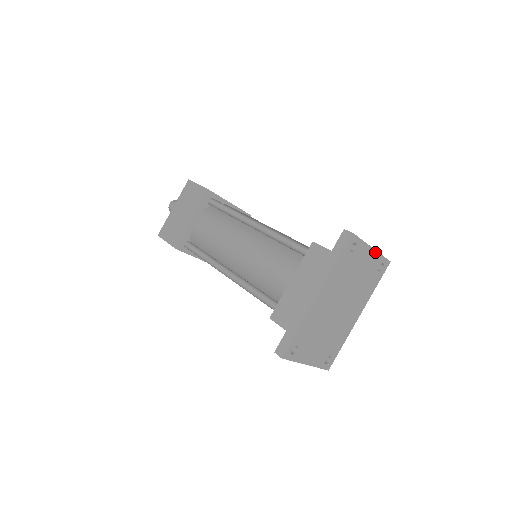
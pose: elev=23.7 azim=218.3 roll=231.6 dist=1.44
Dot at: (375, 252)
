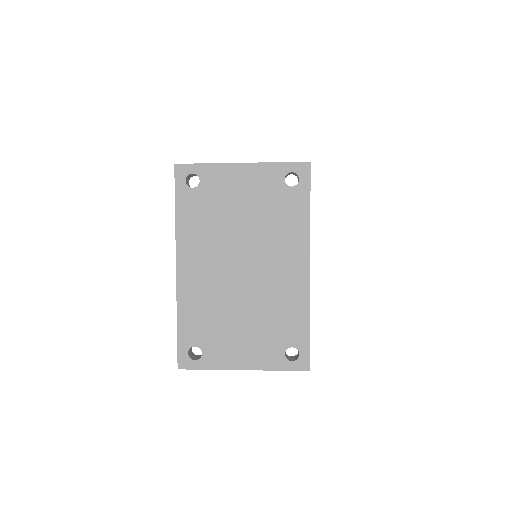
Dot at: (253, 166)
